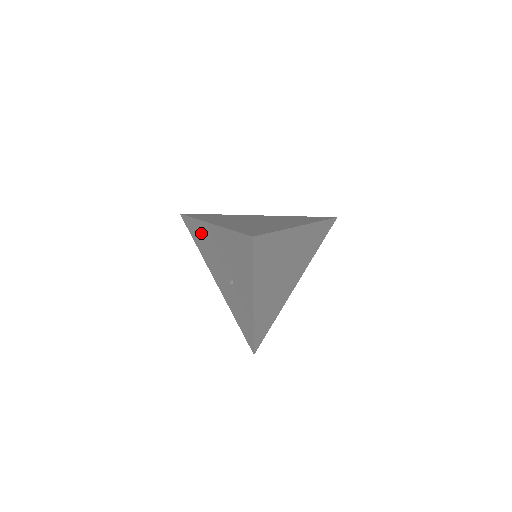
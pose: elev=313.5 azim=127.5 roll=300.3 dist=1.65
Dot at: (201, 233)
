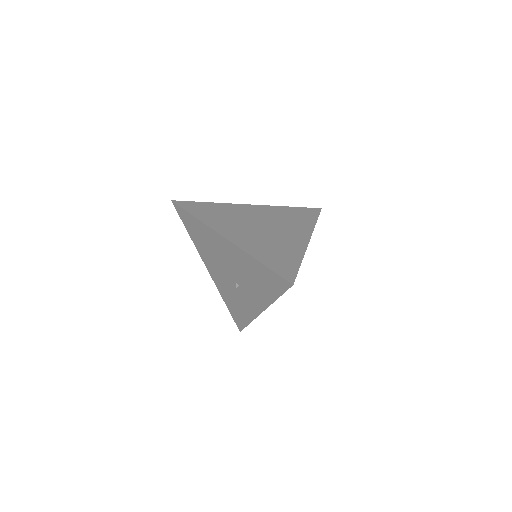
Dot at: (204, 234)
